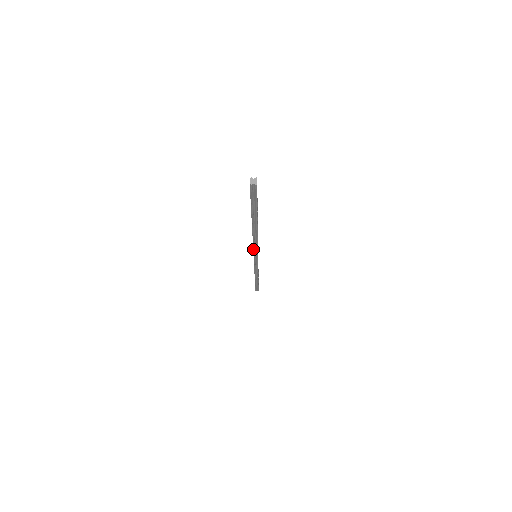
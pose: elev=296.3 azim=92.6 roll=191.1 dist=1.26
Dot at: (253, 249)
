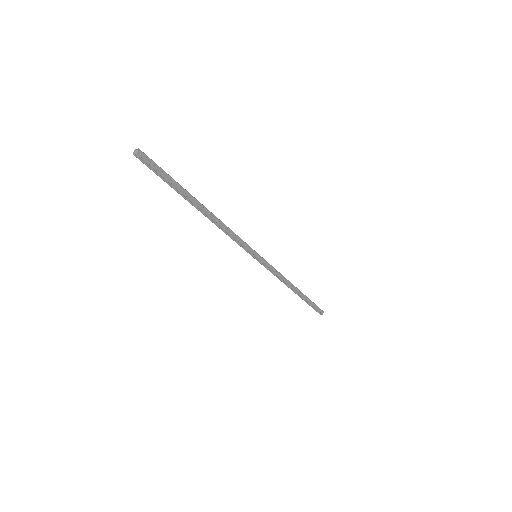
Dot at: (238, 244)
